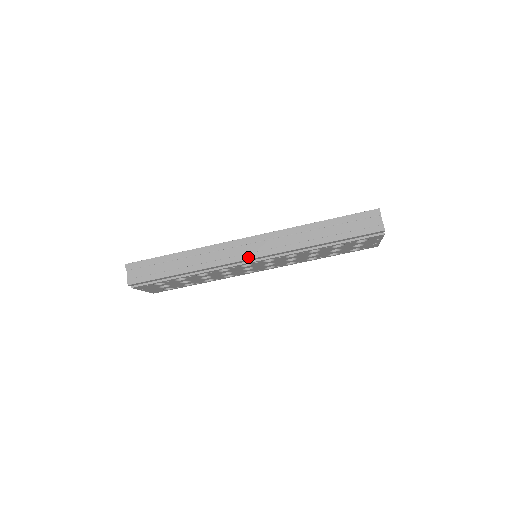
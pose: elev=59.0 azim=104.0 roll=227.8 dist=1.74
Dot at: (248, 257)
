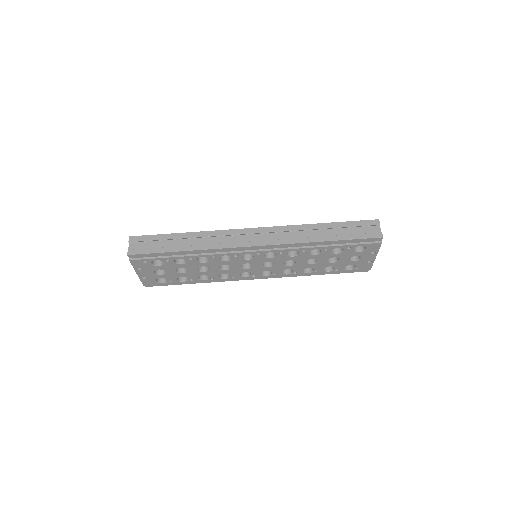
Dot at: (252, 244)
